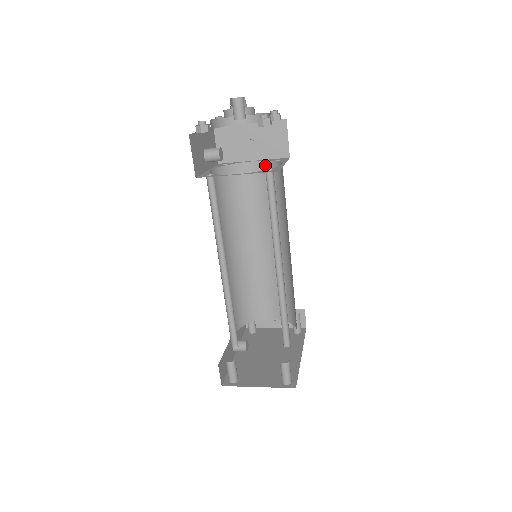
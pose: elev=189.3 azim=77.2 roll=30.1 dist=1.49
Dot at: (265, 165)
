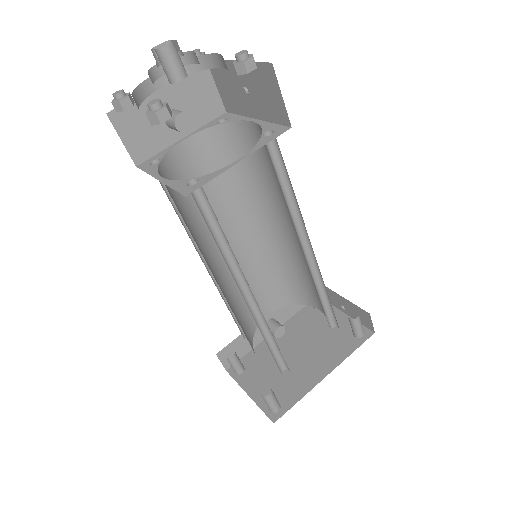
Dot at: occluded
